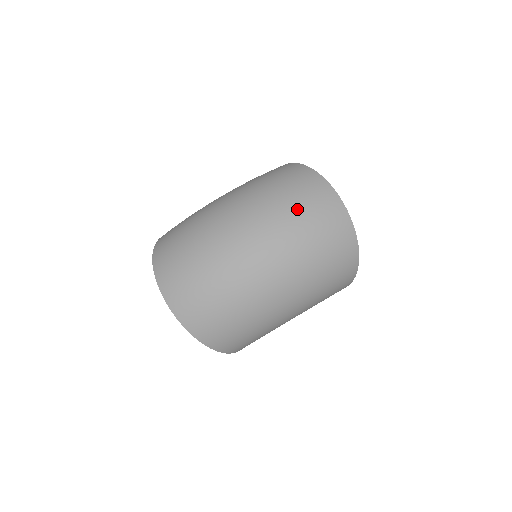
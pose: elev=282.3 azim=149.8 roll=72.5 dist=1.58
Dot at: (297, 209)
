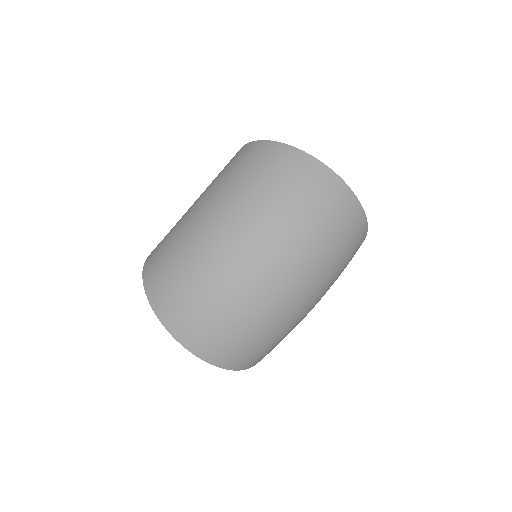
Dot at: (302, 210)
